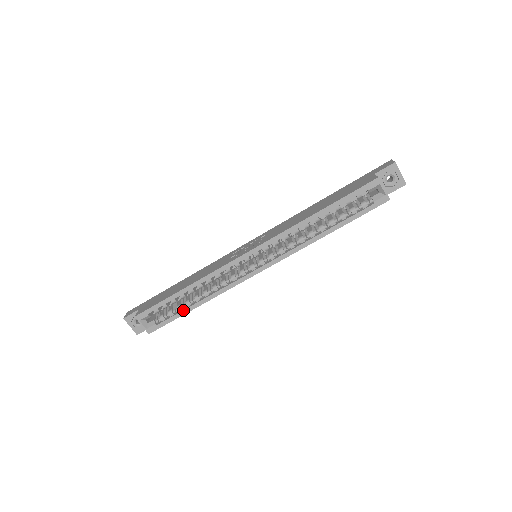
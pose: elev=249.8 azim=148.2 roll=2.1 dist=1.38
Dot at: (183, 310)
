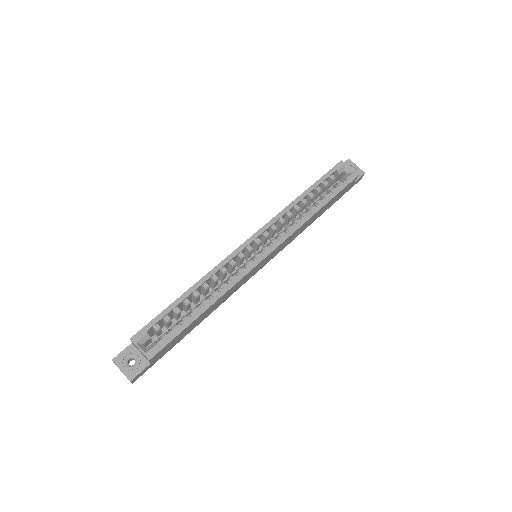
Dot at: (190, 317)
